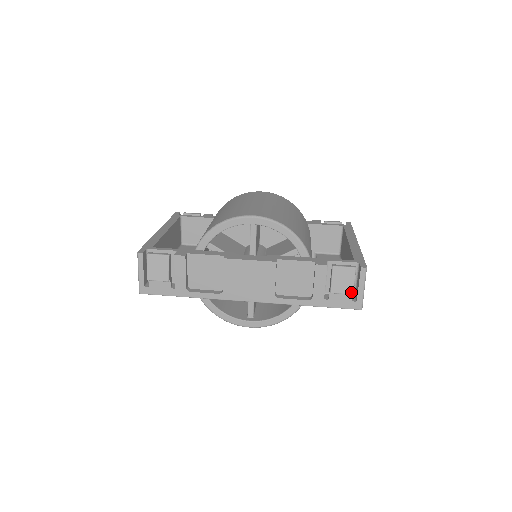
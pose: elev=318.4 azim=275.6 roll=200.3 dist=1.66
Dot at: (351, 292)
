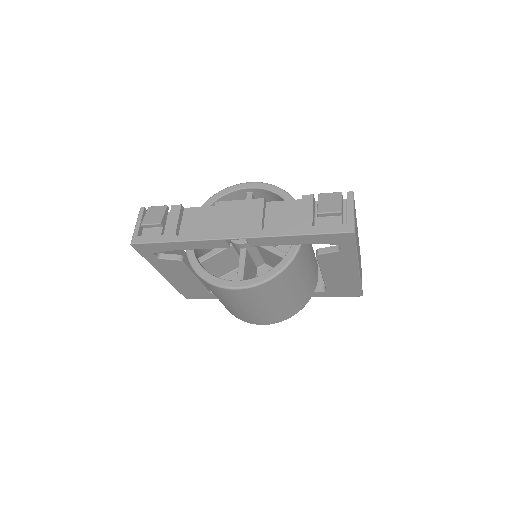
Dot at: (338, 210)
